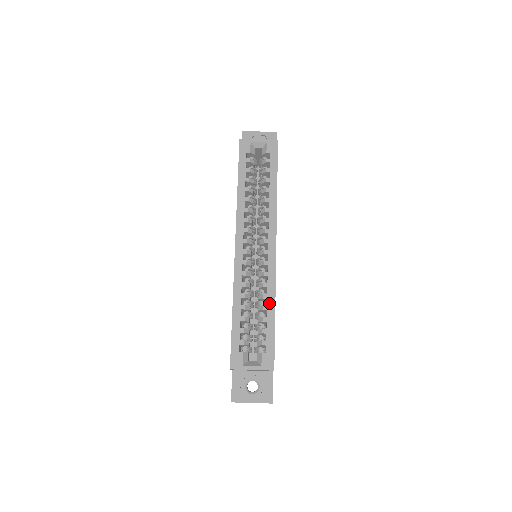
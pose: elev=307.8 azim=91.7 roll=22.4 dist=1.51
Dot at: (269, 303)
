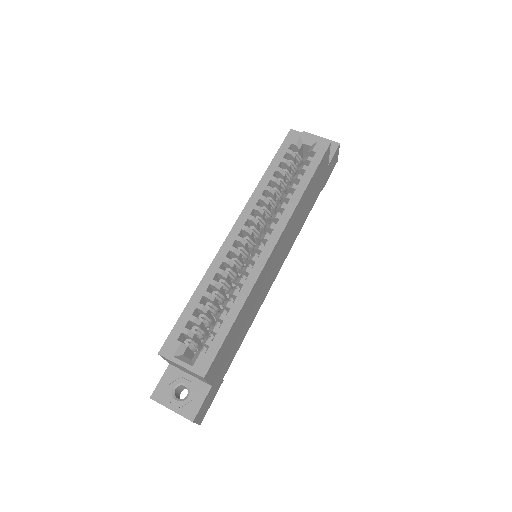
Dot at: (236, 302)
